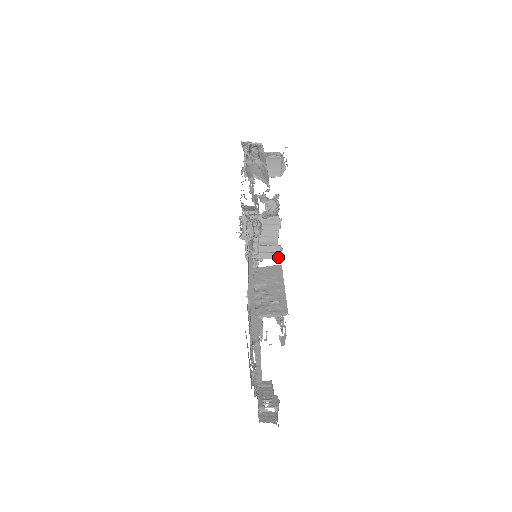
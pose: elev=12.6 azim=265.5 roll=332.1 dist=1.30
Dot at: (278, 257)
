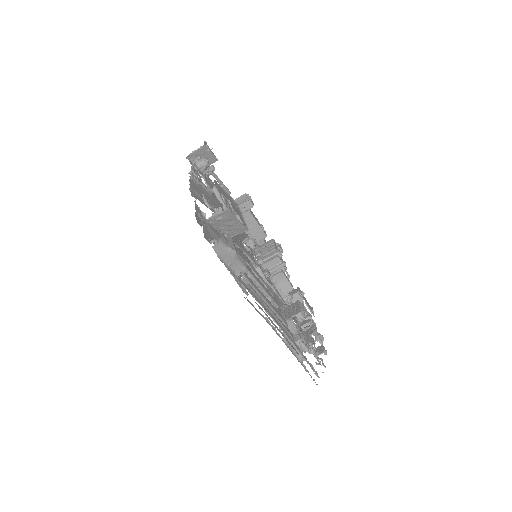
Dot at: (284, 262)
